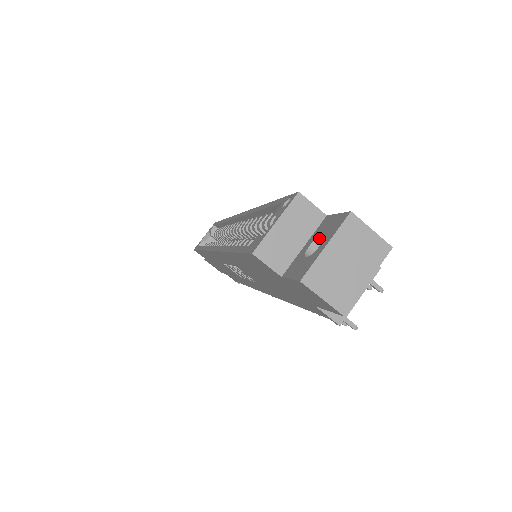
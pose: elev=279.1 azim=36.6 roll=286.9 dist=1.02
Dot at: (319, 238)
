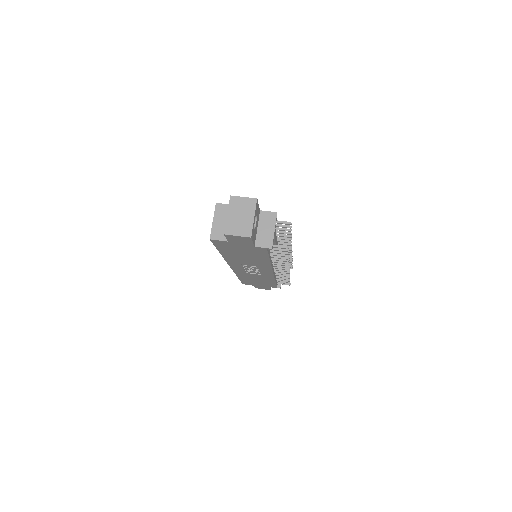
Dot at: occluded
